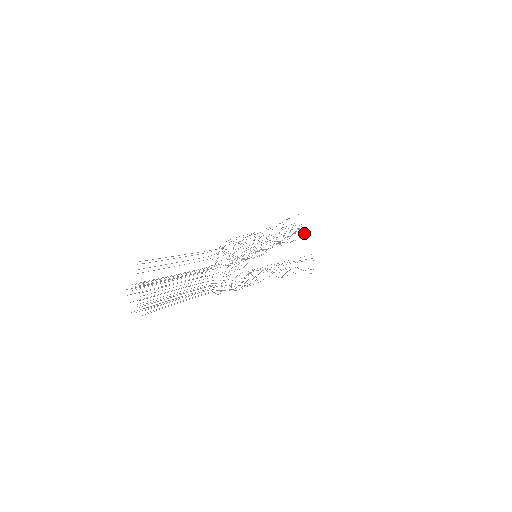
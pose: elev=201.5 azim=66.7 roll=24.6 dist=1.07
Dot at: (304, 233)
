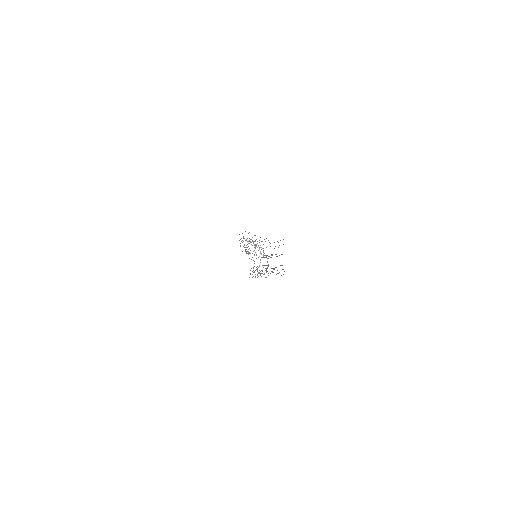
Dot at: occluded
